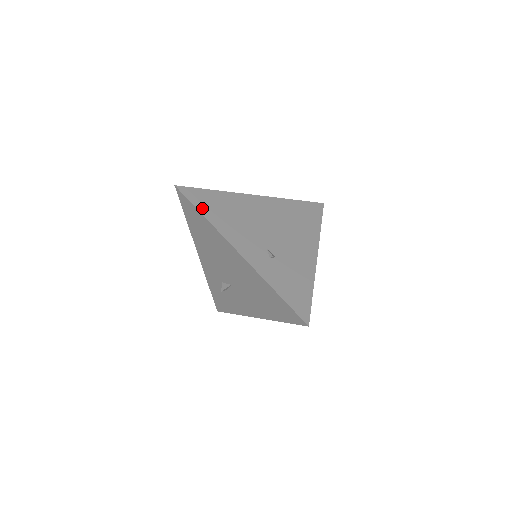
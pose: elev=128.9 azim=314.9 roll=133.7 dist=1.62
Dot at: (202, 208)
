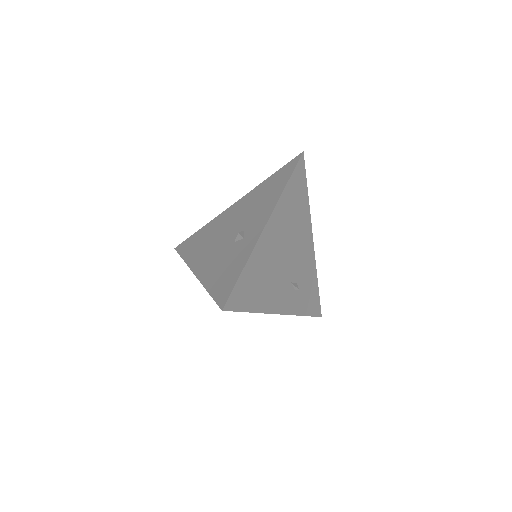
Dot at: (248, 306)
